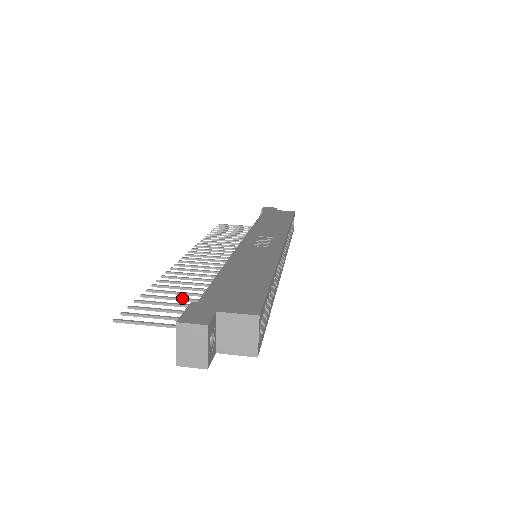
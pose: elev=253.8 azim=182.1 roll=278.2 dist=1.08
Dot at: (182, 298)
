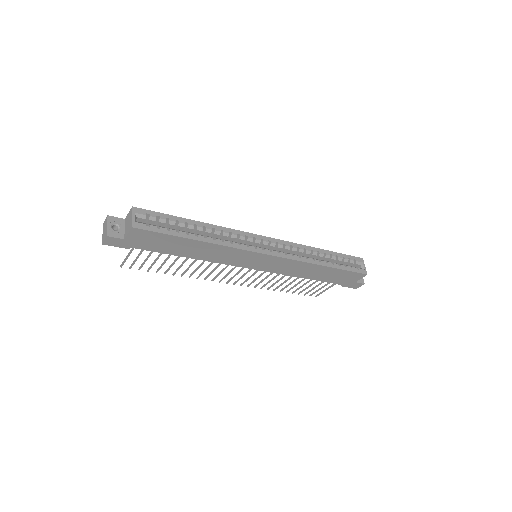
Dot at: (165, 260)
